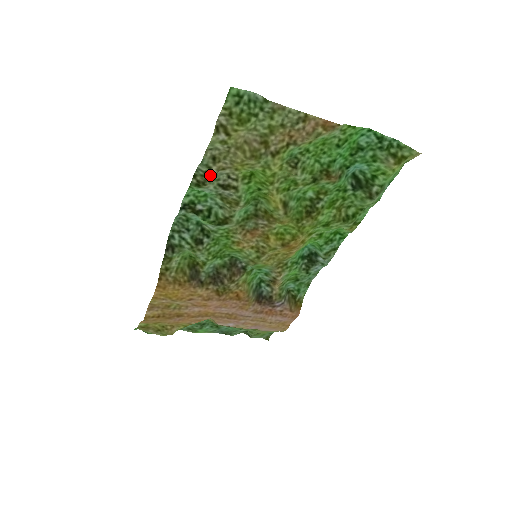
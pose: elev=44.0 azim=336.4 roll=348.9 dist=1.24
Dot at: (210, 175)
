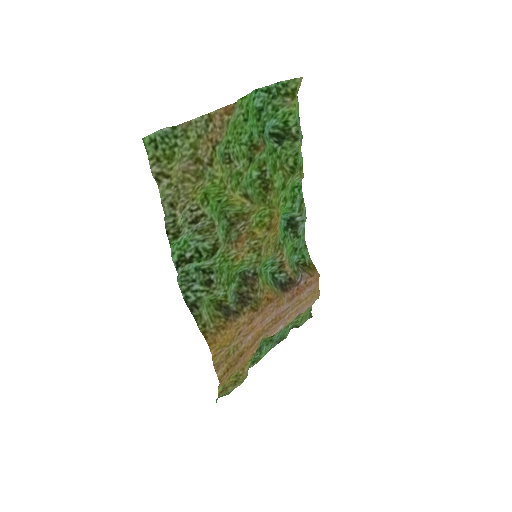
Dot at: (178, 221)
